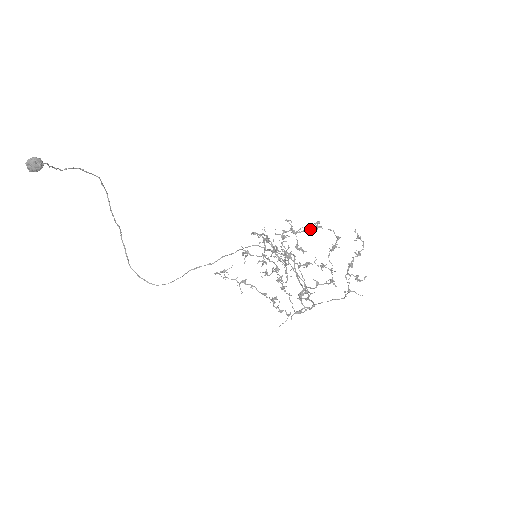
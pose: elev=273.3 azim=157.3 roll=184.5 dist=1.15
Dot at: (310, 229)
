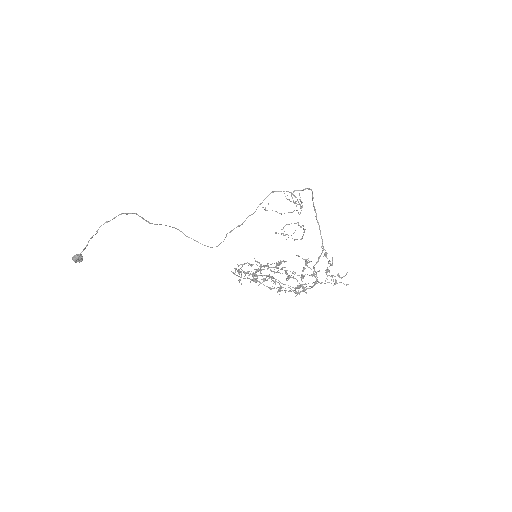
Dot at: occluded
